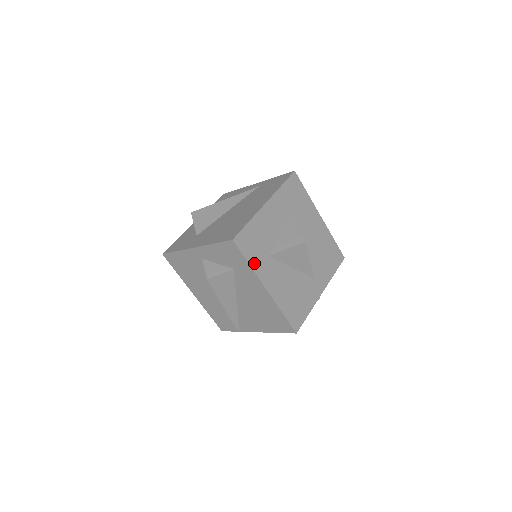
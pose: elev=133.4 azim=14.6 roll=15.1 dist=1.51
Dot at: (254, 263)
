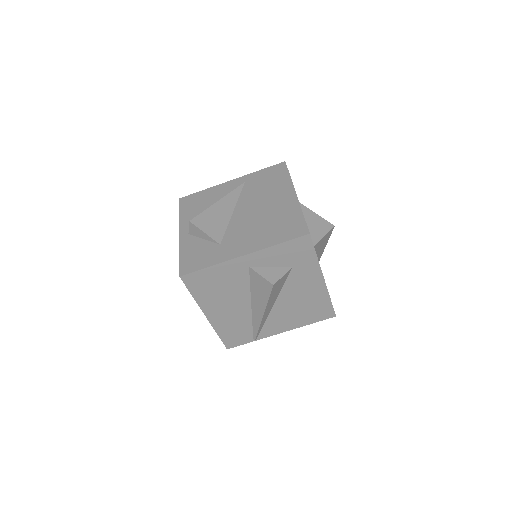
Dot at: occluded
